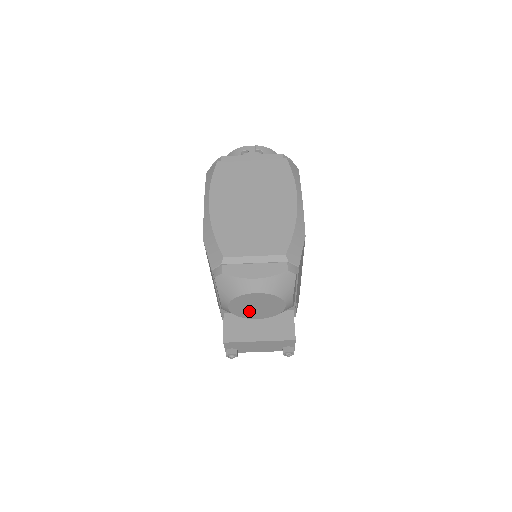
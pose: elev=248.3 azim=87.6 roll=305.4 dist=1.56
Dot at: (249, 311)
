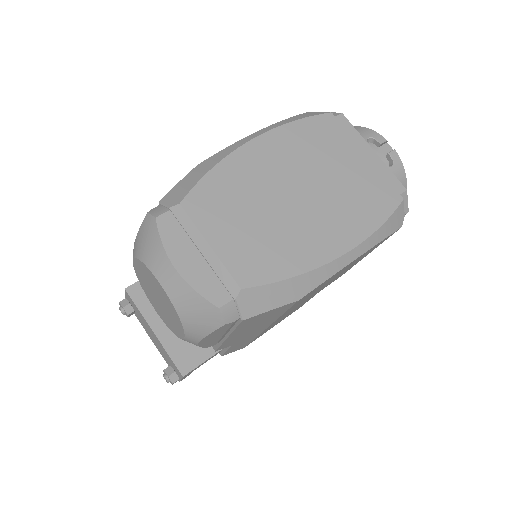
Dot at: (151, 293)
